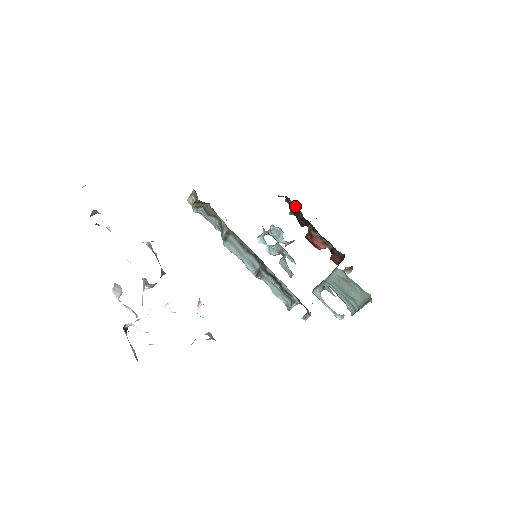
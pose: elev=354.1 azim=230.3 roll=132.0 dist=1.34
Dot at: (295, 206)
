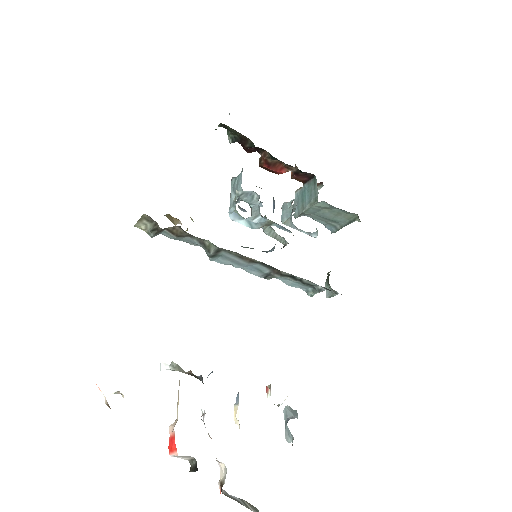
Dot at: (239, 133)
